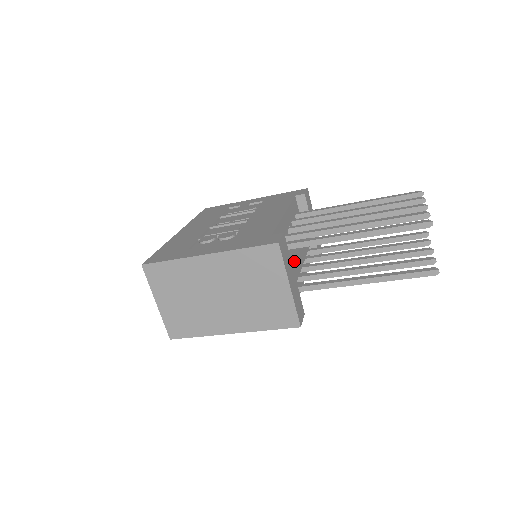
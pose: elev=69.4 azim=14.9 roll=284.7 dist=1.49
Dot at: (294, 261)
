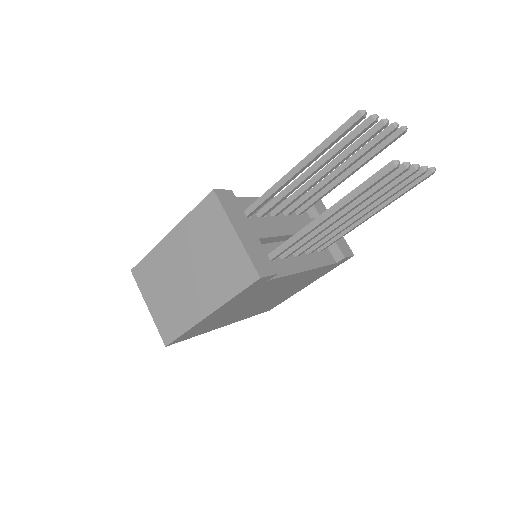
Dot at: (257, 222)
